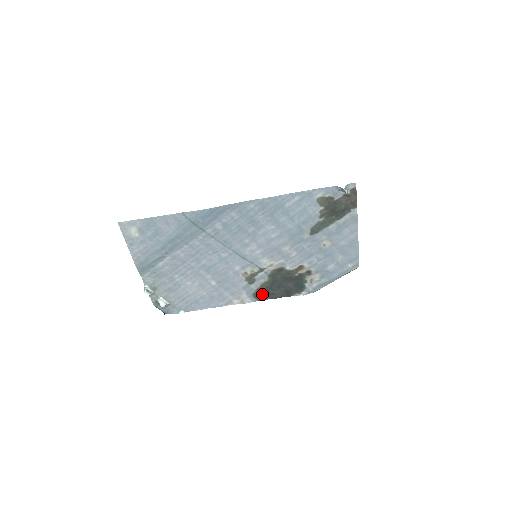
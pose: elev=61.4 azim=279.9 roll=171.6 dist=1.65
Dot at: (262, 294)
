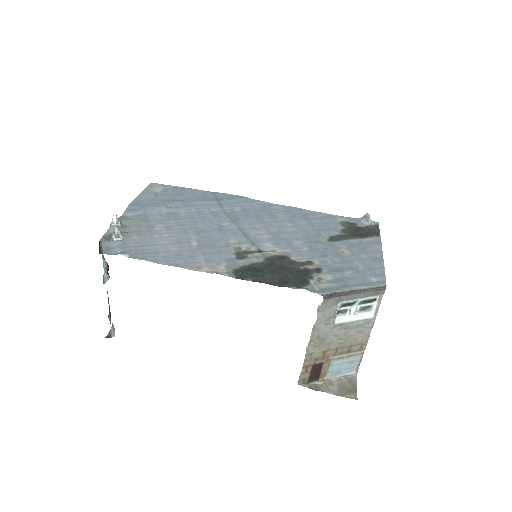
Dot at: (247, 273)
